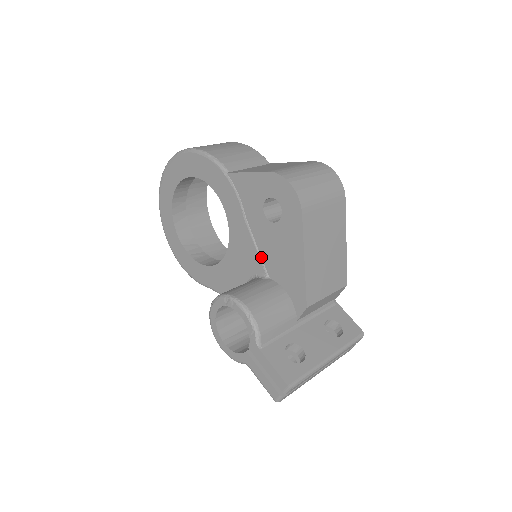
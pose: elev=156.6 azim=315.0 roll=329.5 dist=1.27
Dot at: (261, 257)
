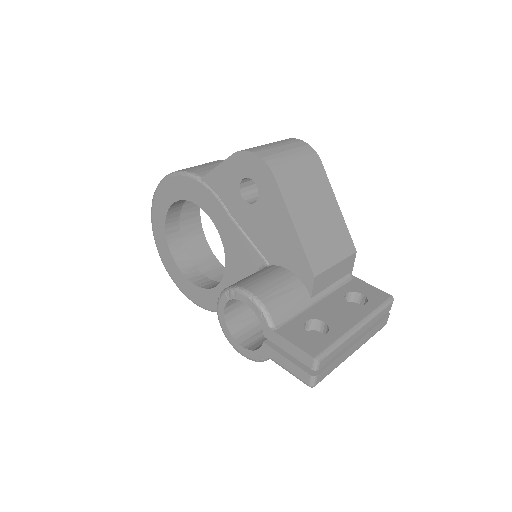
Dot at: (256, 247)
